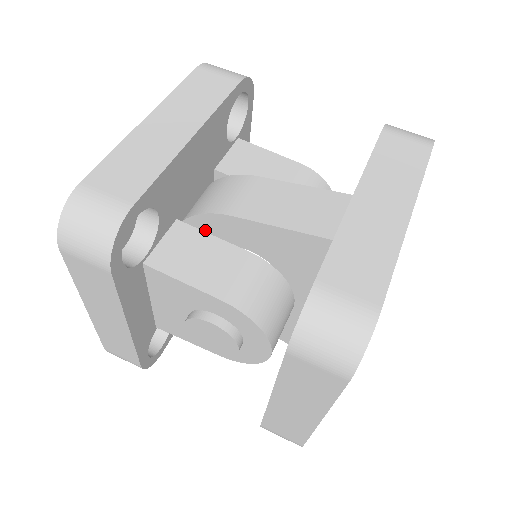
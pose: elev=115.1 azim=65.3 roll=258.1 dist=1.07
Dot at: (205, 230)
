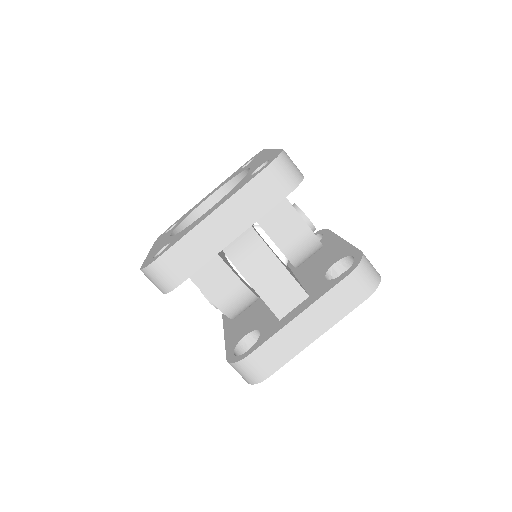
Dot at: occluded
